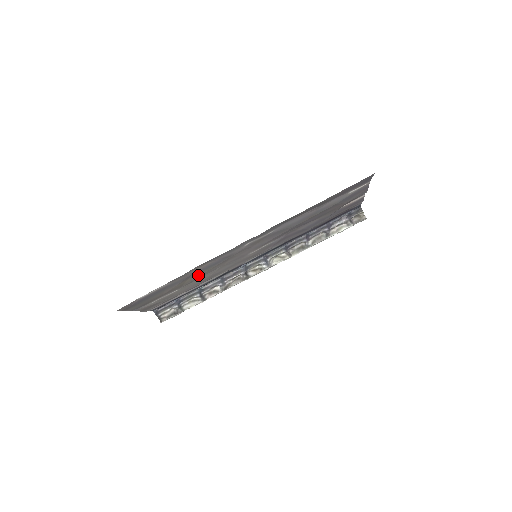
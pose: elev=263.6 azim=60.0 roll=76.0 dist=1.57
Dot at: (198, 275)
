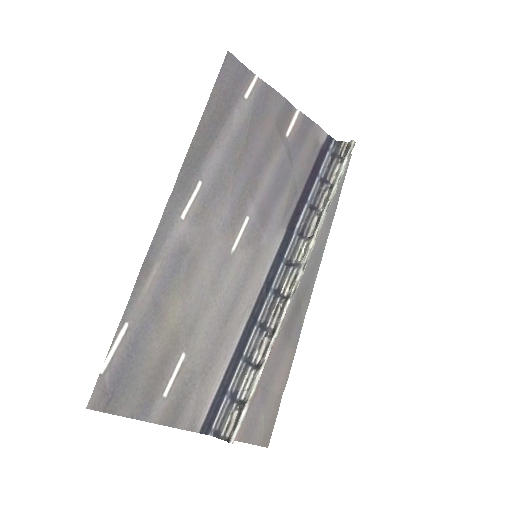
Dot at: (176, 305)
